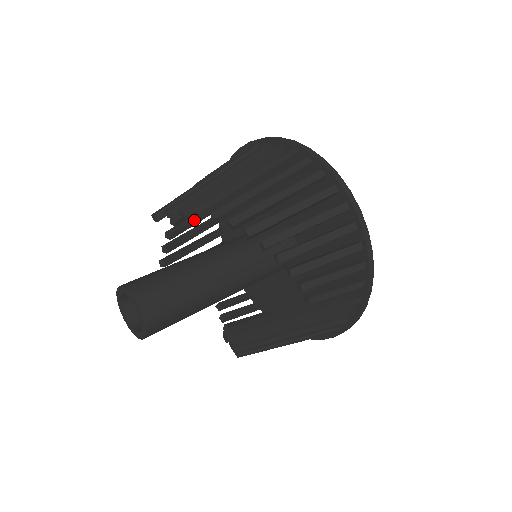
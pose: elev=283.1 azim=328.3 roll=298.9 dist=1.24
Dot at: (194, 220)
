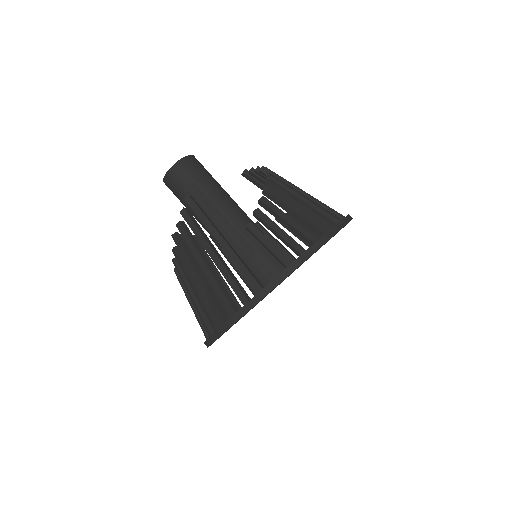
Dot at: occluded
